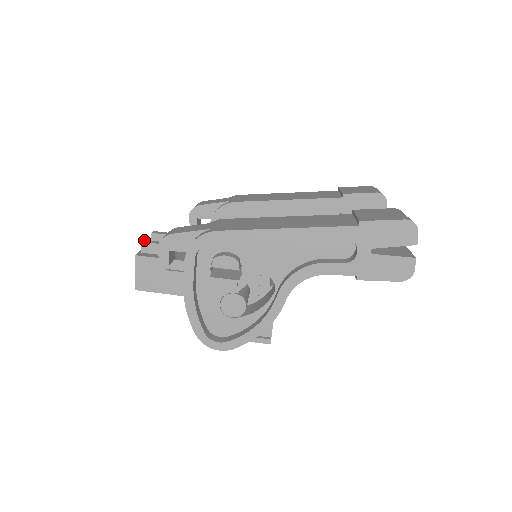
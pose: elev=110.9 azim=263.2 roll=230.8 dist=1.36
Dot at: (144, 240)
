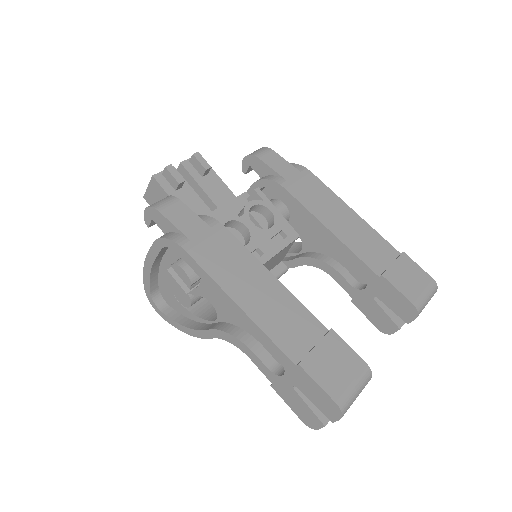
Dot at: (171, 165)
